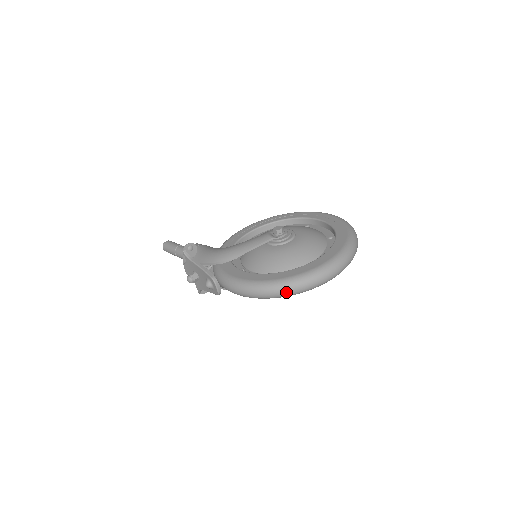
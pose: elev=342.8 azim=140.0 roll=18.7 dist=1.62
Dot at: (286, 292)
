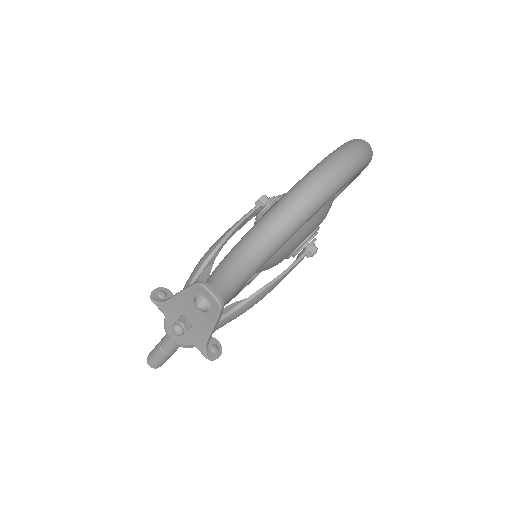
Dot at: (301, 202)
